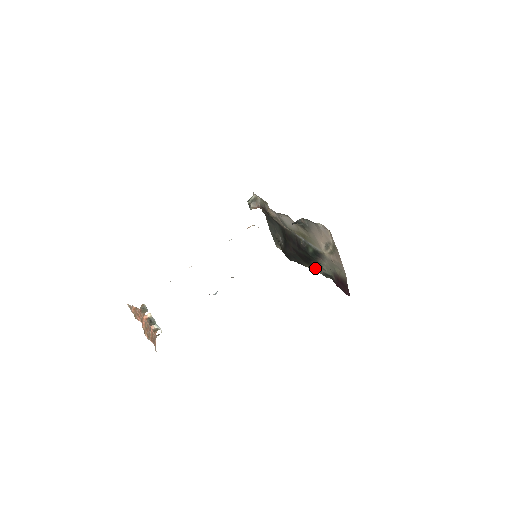
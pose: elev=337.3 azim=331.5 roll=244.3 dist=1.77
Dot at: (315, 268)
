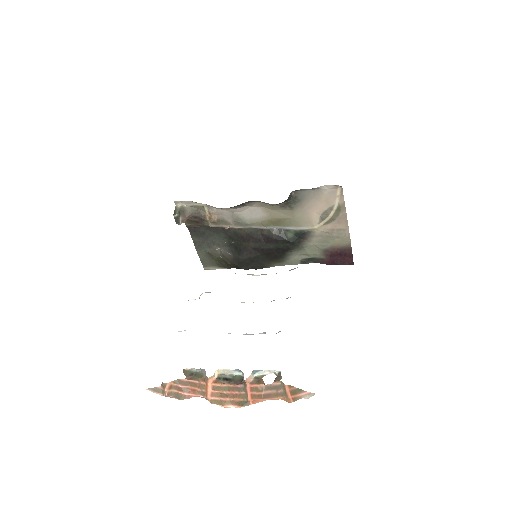
Dot at: (286, 261)
